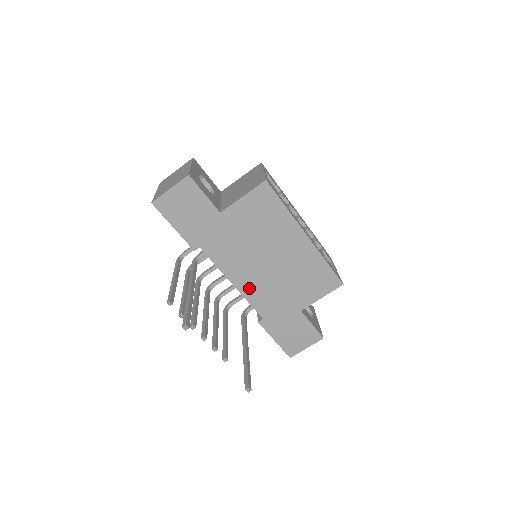
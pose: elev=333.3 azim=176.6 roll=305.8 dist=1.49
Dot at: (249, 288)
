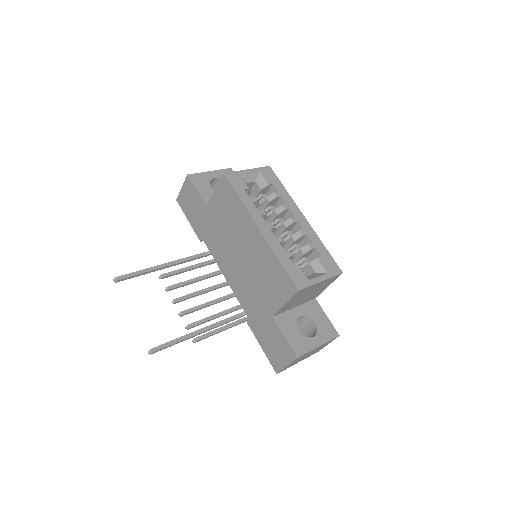
Dot at: (234, 283)
